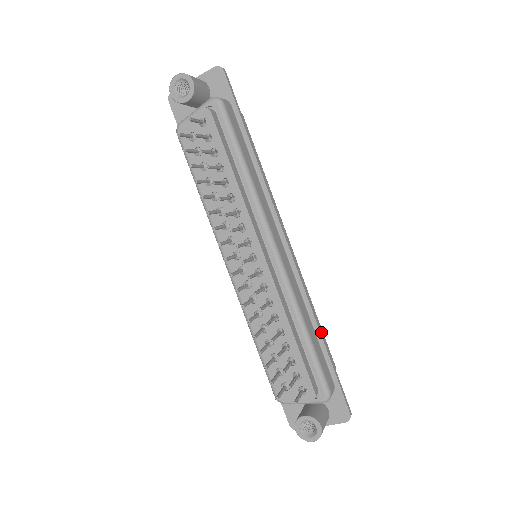
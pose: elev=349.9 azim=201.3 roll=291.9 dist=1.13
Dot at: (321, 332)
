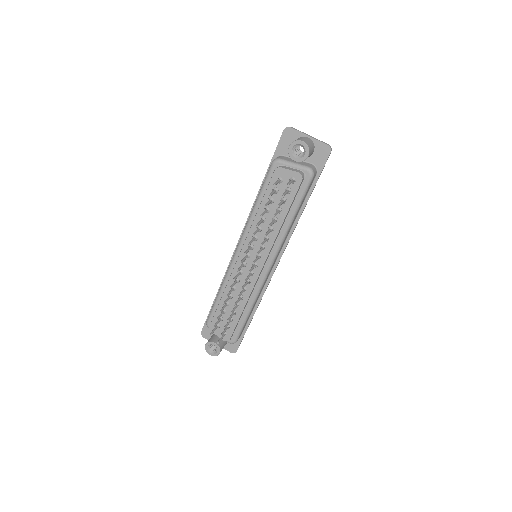
Dot at: occluded
